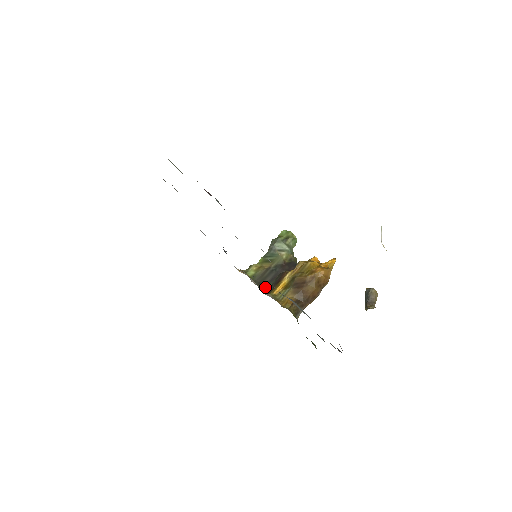
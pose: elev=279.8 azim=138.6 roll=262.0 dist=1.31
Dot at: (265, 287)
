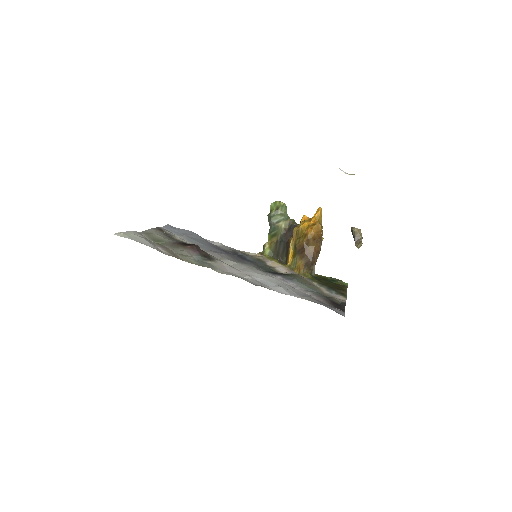
Dot at: (282, 258)
